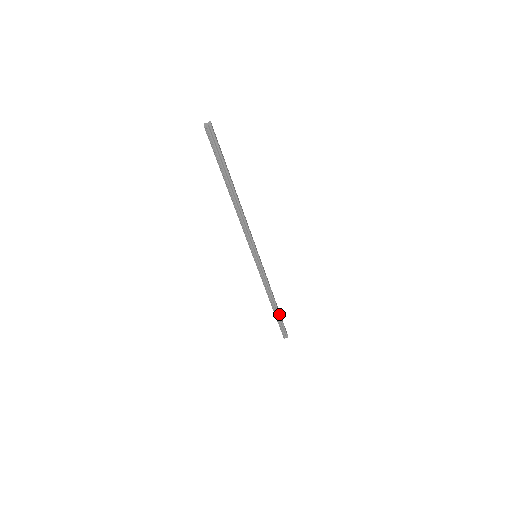
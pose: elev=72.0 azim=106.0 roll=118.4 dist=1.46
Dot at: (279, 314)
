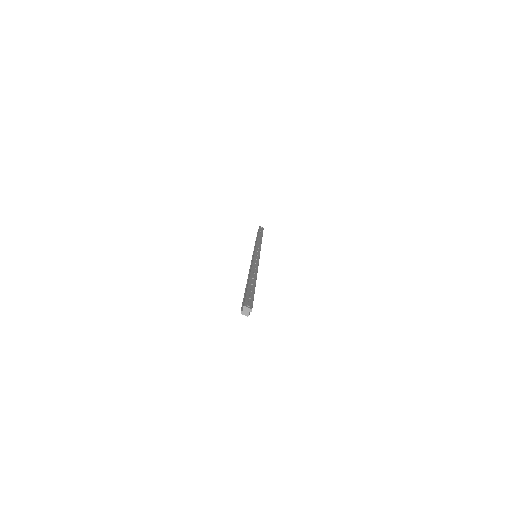
Dot at: (262, 236)
